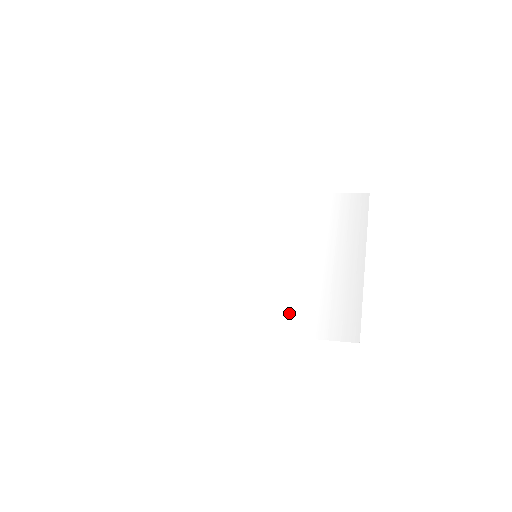
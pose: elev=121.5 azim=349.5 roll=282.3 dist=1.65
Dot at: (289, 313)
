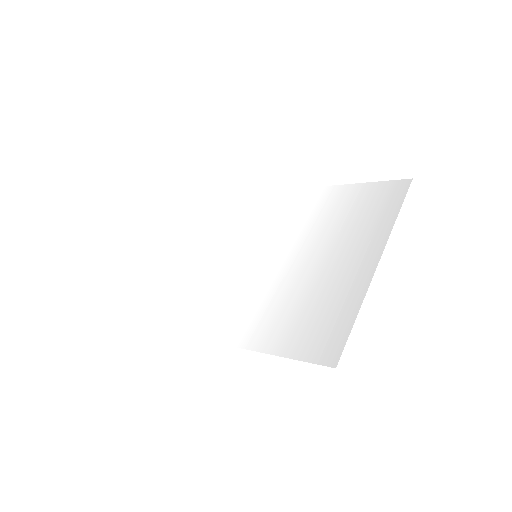
Dot at: (265, 322)
